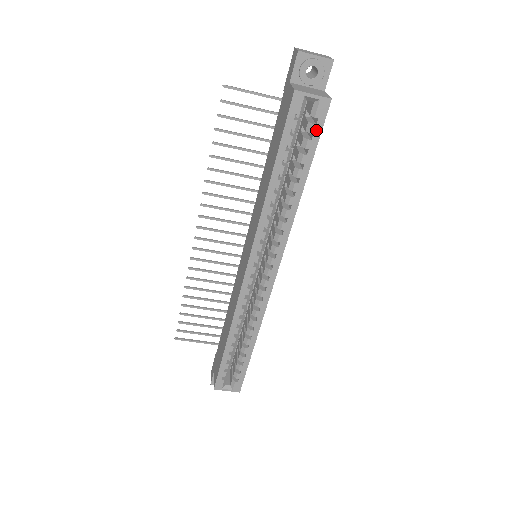
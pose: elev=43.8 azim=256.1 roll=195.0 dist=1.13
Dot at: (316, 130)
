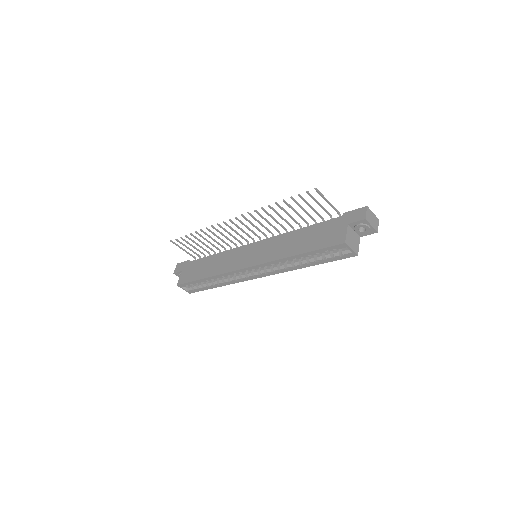
Dot at: (338, 258)
